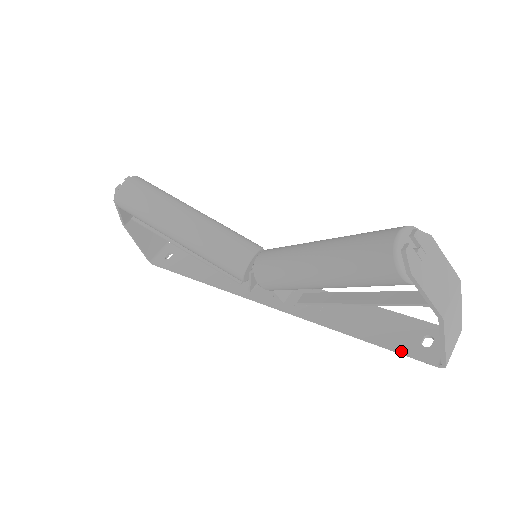
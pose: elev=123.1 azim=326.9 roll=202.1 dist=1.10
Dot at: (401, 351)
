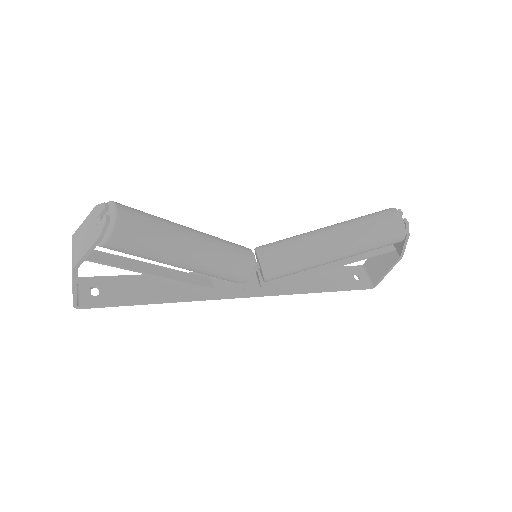
Dot at: (352, 288)
